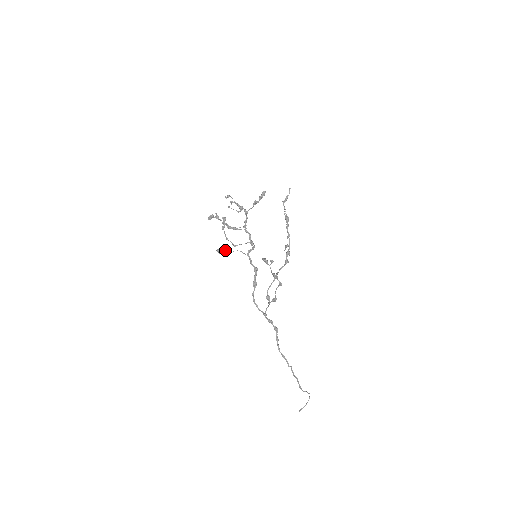
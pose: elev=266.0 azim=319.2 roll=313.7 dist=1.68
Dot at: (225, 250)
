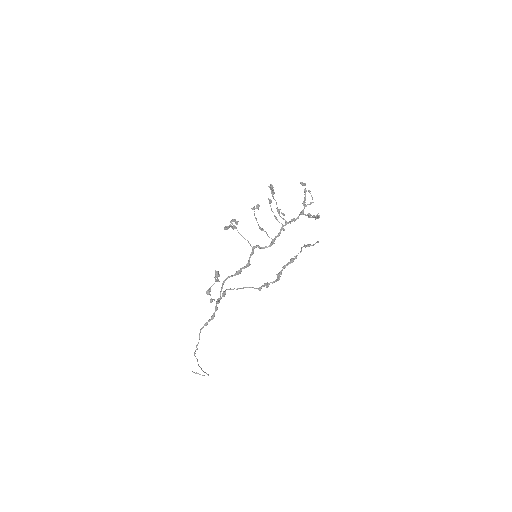
Dot at: (225, 228)
